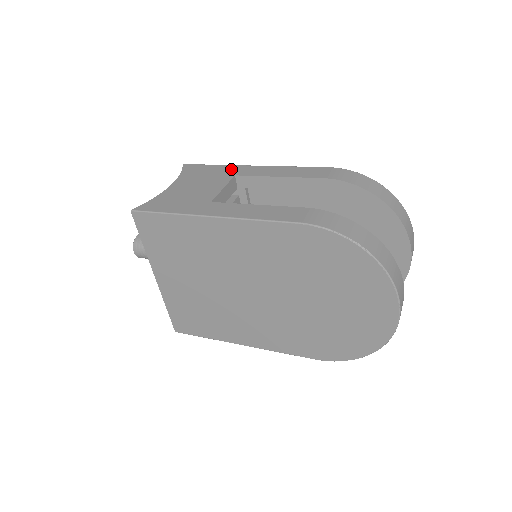
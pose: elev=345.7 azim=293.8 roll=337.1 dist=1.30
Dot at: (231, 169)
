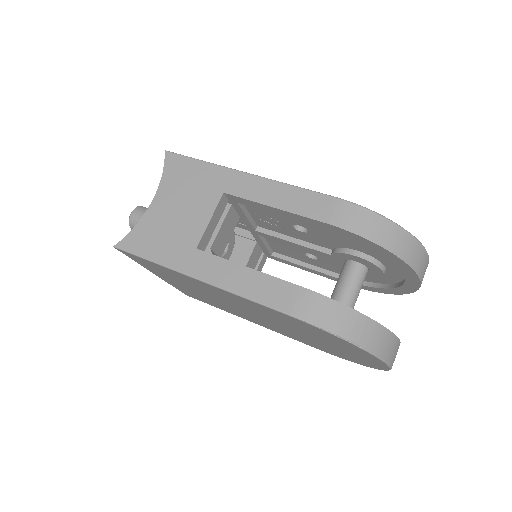
Dot at: (219, 177)
